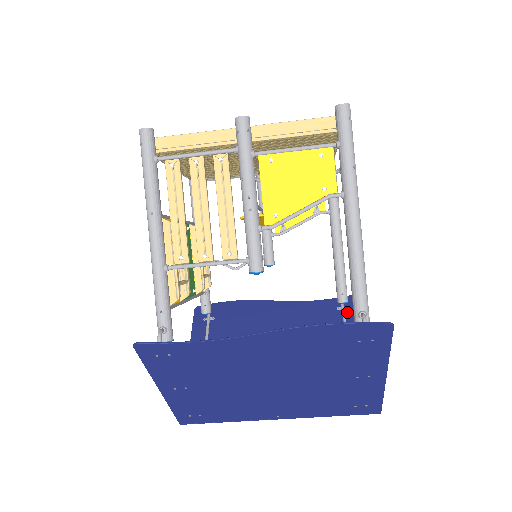
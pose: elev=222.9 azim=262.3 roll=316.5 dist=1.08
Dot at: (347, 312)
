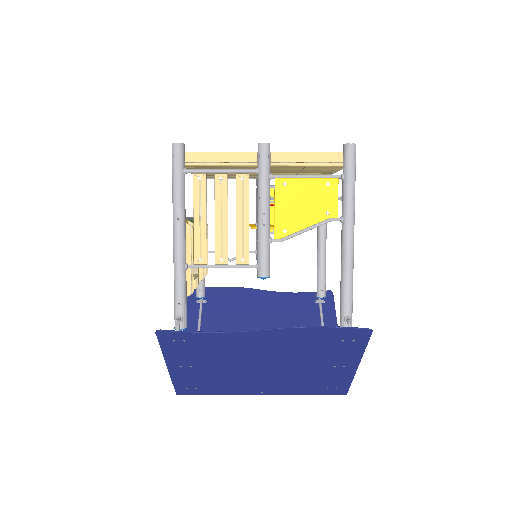
Dot at: (323, 305)
